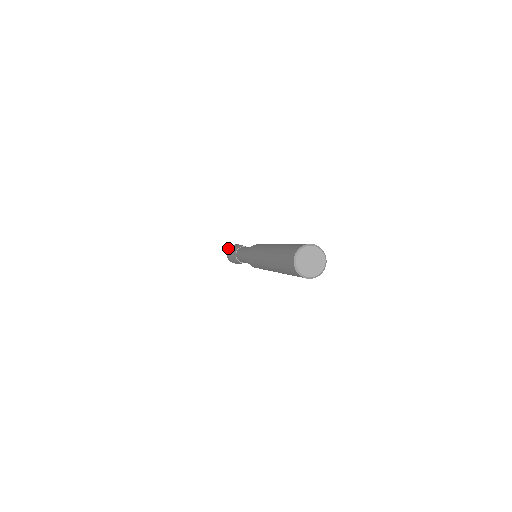
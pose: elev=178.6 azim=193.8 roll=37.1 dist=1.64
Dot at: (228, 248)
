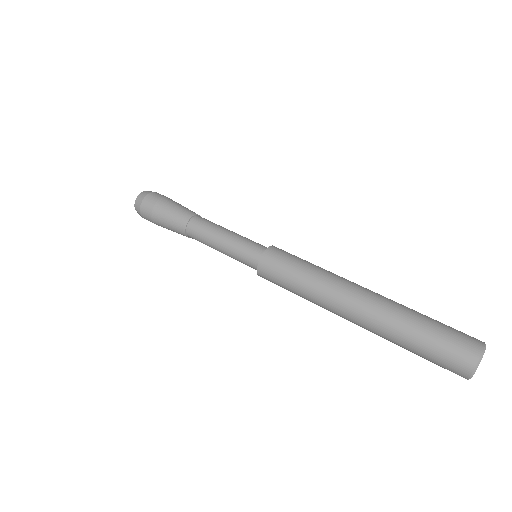
Dot at: (141, 216)
